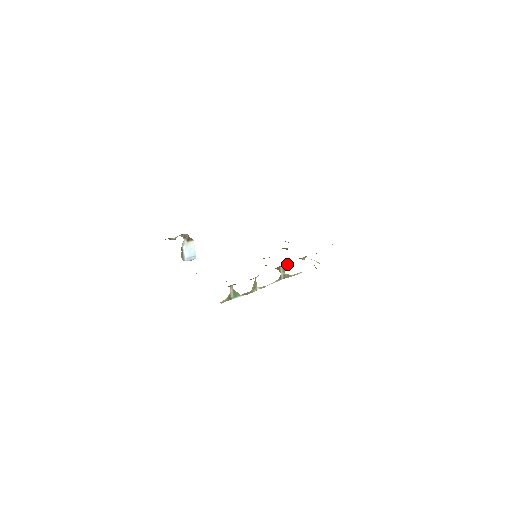
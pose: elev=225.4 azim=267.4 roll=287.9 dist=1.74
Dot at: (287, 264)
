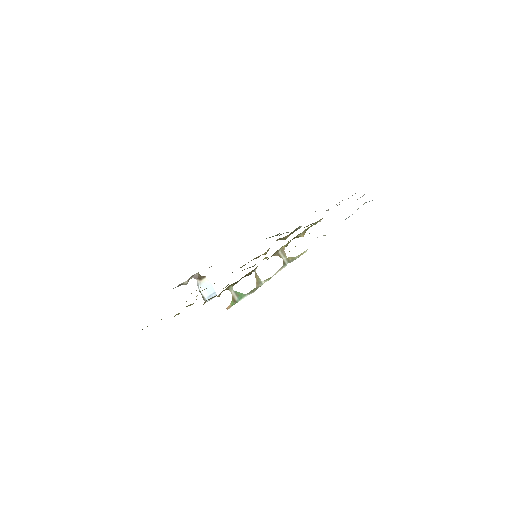
Dot at: (284, 246)
